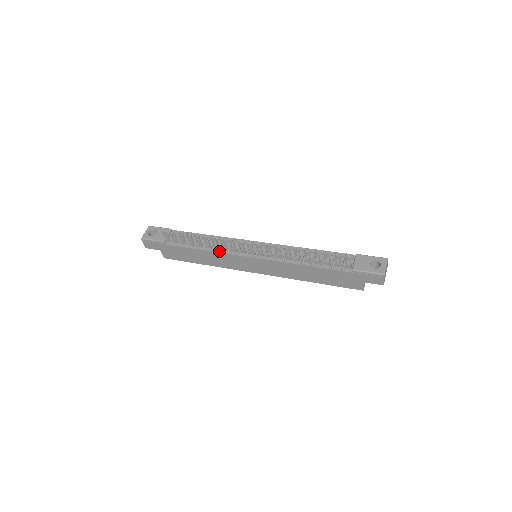
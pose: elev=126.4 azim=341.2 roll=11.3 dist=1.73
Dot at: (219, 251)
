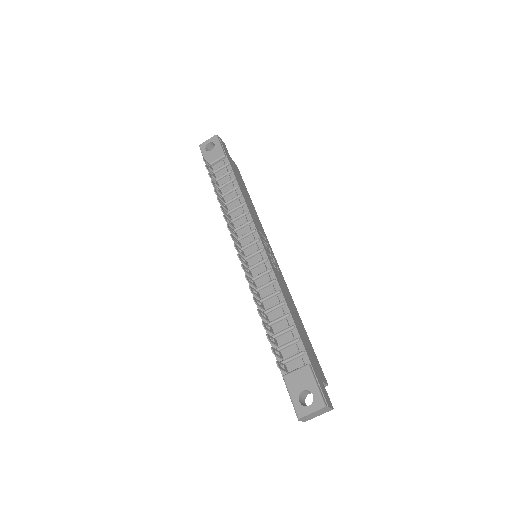
Dot at: occluded
